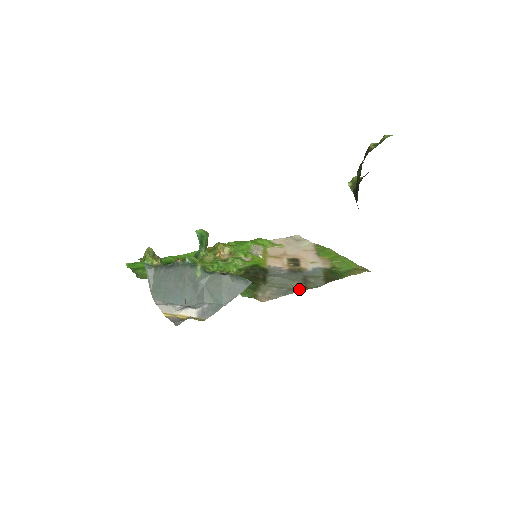
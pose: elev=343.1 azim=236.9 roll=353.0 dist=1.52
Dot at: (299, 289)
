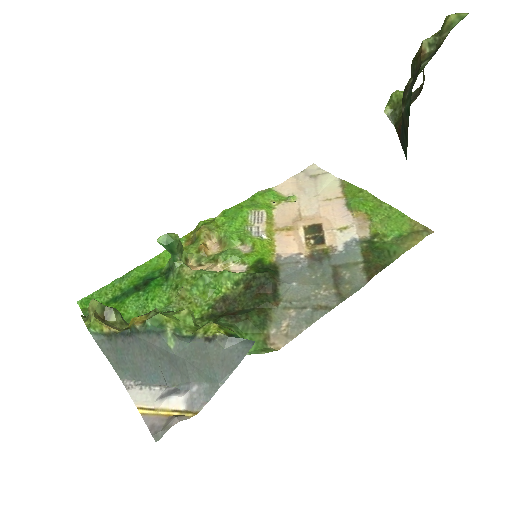
Dot at: (329, 304)
